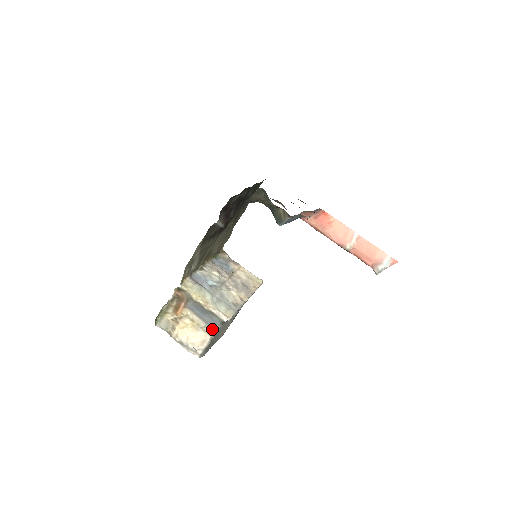
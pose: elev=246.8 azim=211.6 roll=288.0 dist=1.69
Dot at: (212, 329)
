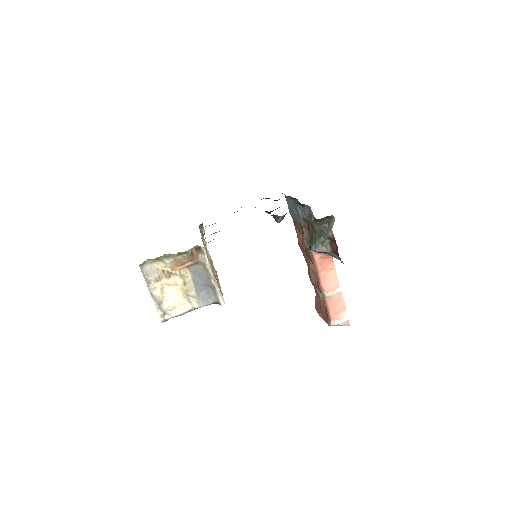
Dot at: (200, 303)
